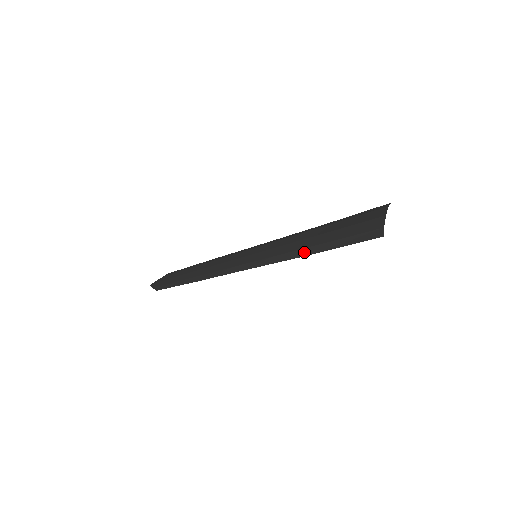
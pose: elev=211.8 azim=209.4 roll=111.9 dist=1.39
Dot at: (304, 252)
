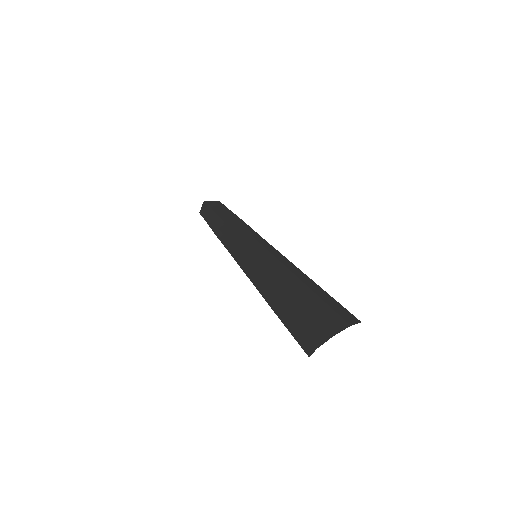
Dot at: (269, 297)
